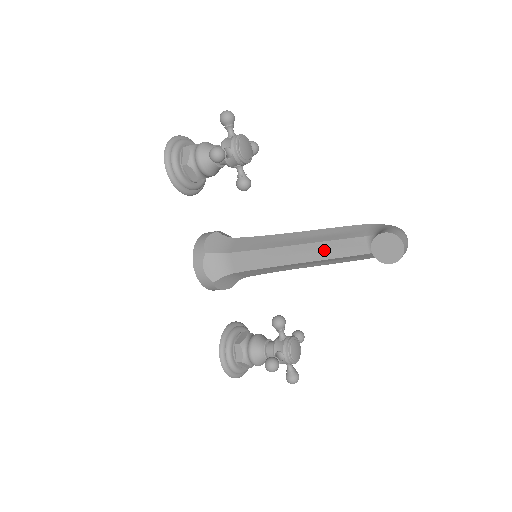
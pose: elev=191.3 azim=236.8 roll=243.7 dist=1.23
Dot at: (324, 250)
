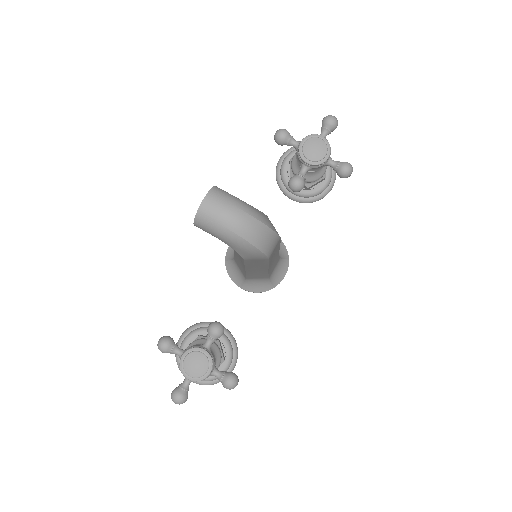
Dot at: occluded
